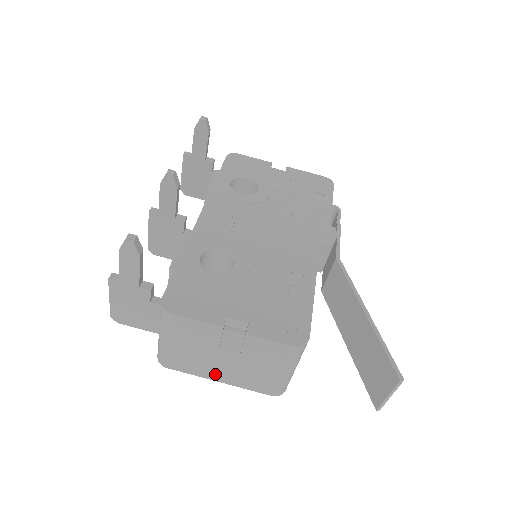
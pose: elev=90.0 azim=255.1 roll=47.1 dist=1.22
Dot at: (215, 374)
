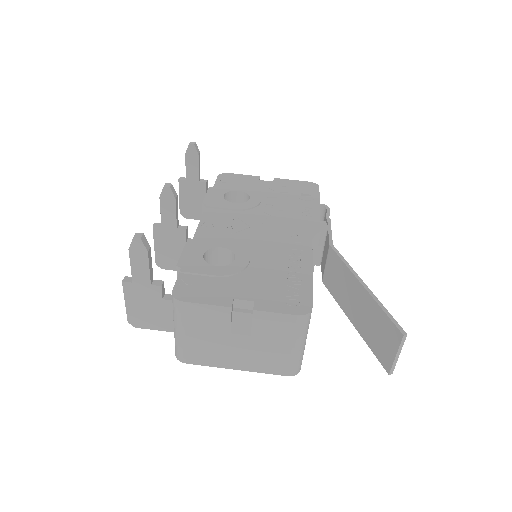
Dot at: (231, 361)
